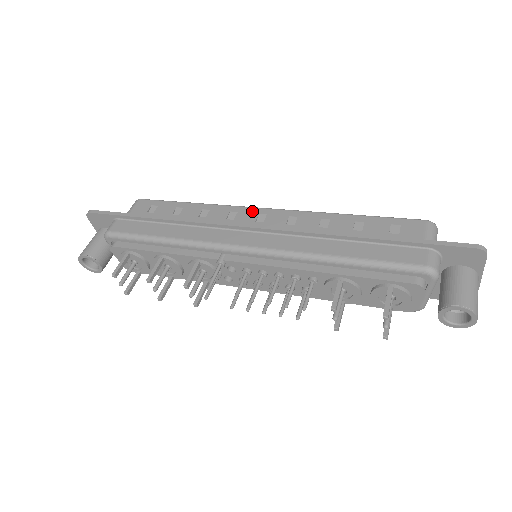
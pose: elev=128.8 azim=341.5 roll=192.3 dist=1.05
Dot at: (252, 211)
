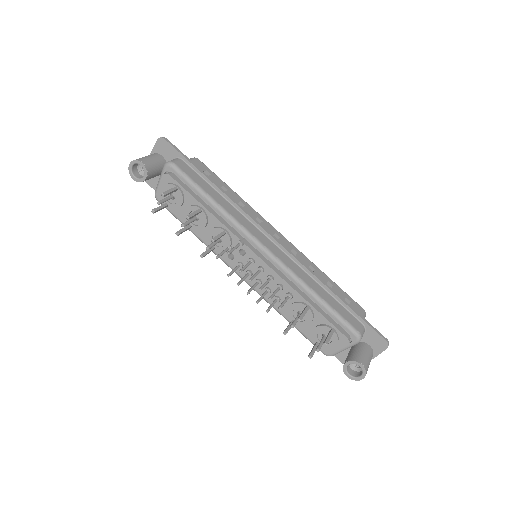
Dot at: (272, 228)
